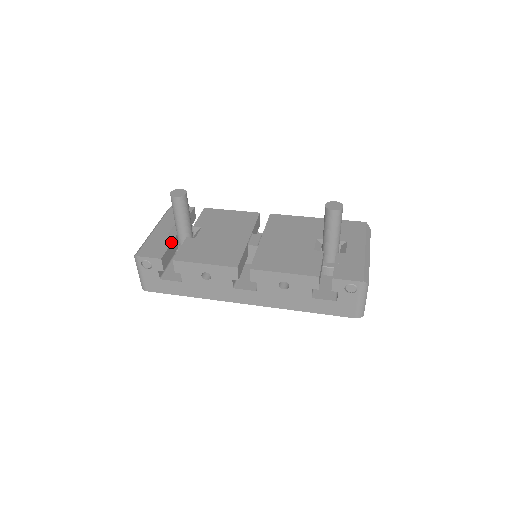
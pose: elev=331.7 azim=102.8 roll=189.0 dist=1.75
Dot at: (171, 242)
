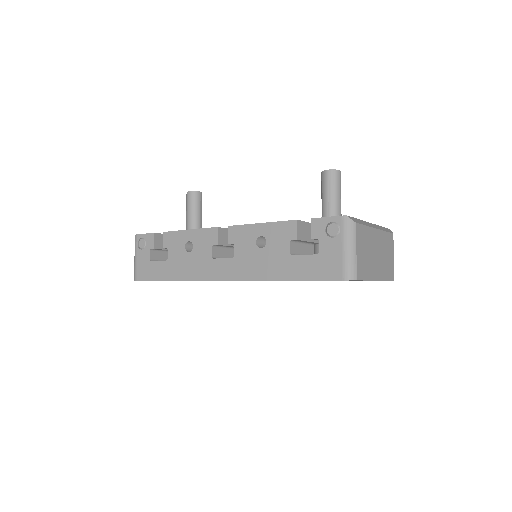
Dot at: occluded
